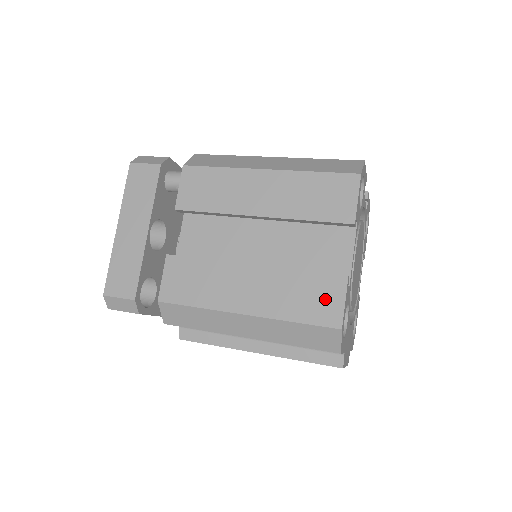
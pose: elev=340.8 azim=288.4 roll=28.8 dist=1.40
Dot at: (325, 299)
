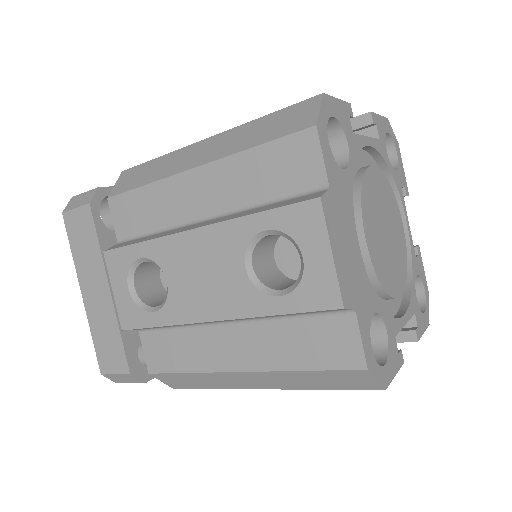
Dot at: occluded
